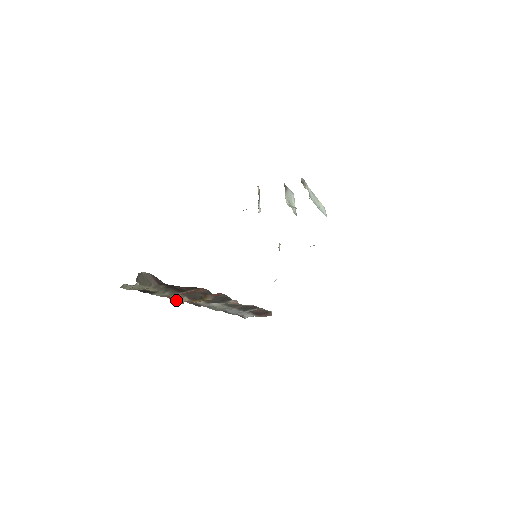
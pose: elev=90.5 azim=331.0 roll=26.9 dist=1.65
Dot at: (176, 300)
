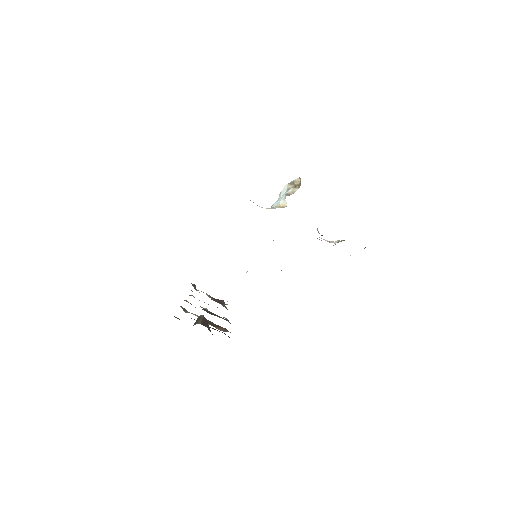
Dot at: (186, 311)
